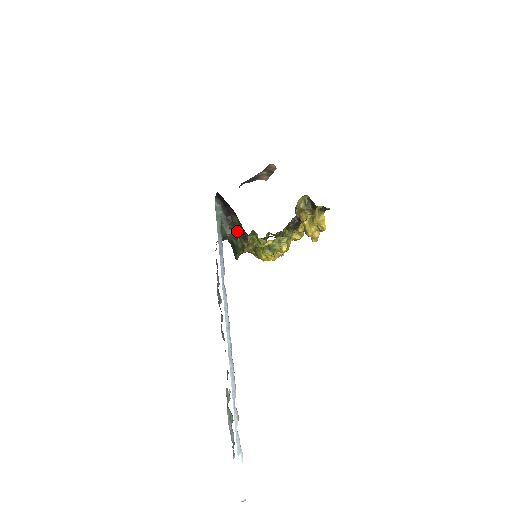
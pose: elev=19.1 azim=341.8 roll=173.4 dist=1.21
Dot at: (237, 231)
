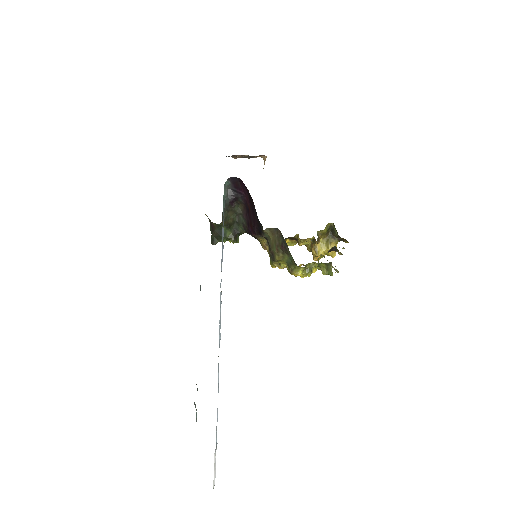
Dot at: (281, 242)
